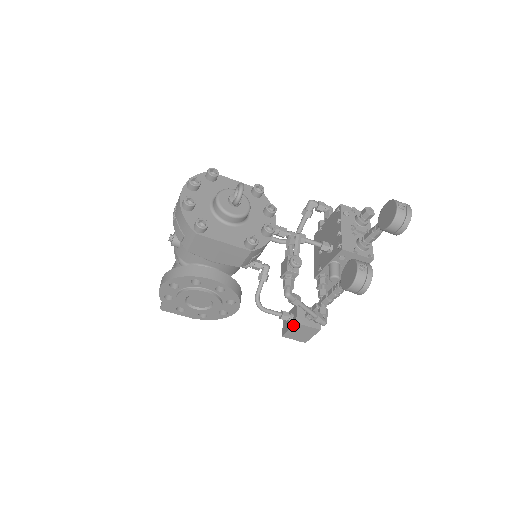
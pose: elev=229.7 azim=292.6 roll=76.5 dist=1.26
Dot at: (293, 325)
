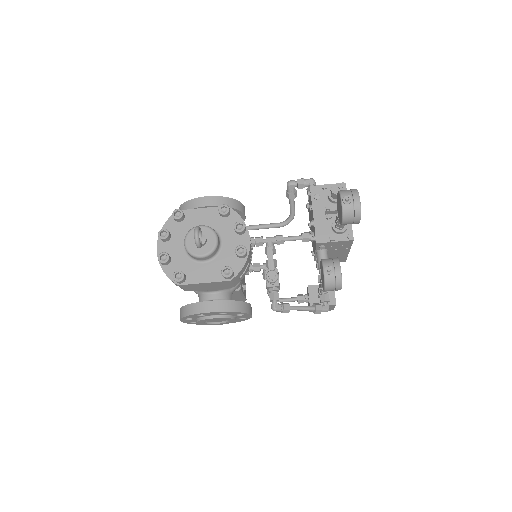
Dot at: occluded
